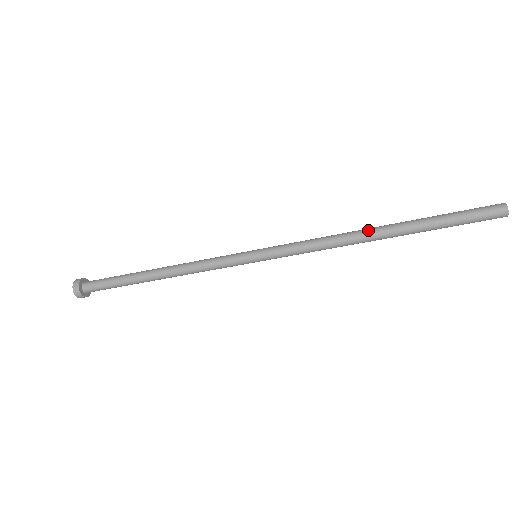
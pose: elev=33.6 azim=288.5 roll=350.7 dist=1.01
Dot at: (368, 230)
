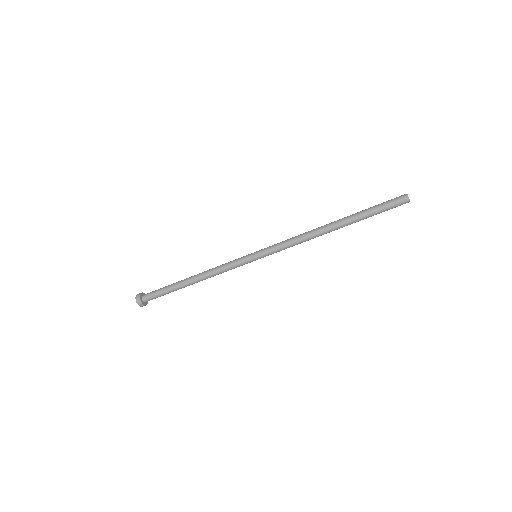
Dot at: (325, 225)
